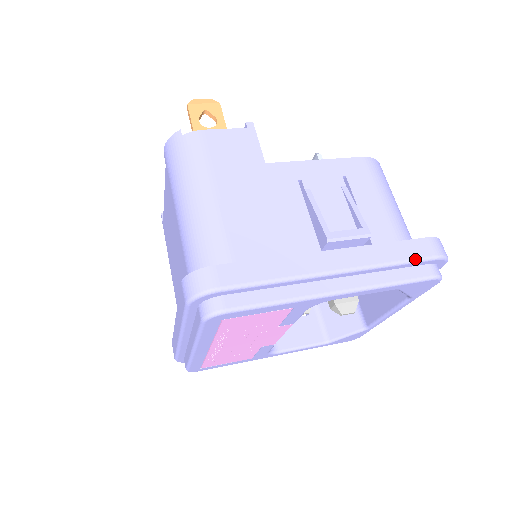
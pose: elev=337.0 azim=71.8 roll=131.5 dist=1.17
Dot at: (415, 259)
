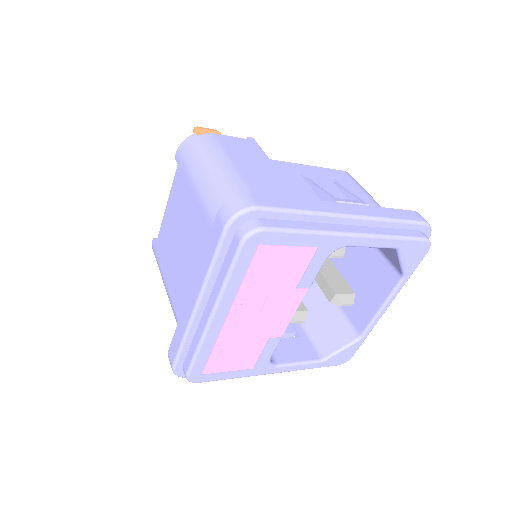
Dot at: (409, 220)
